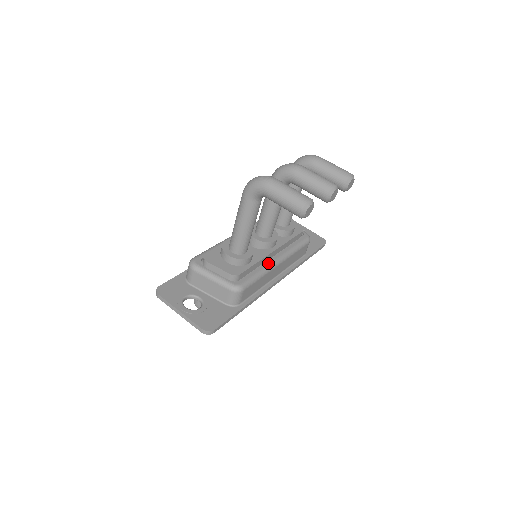
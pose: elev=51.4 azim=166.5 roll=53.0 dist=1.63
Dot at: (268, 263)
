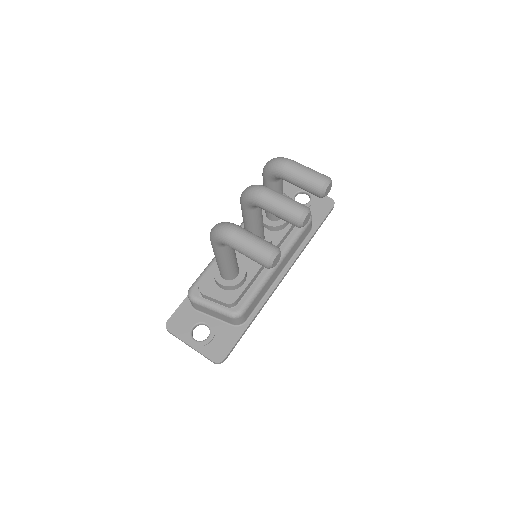
Dot at: (266, 271)
